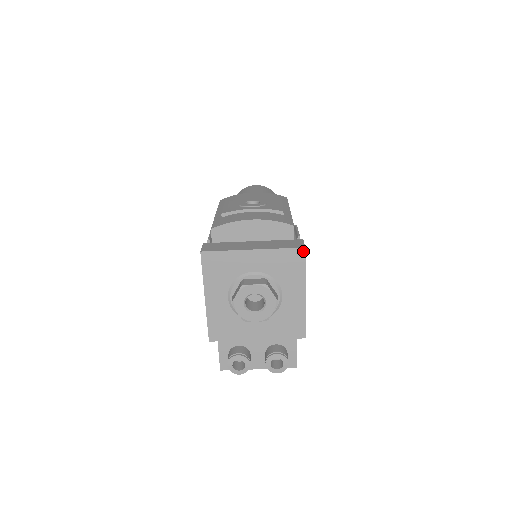
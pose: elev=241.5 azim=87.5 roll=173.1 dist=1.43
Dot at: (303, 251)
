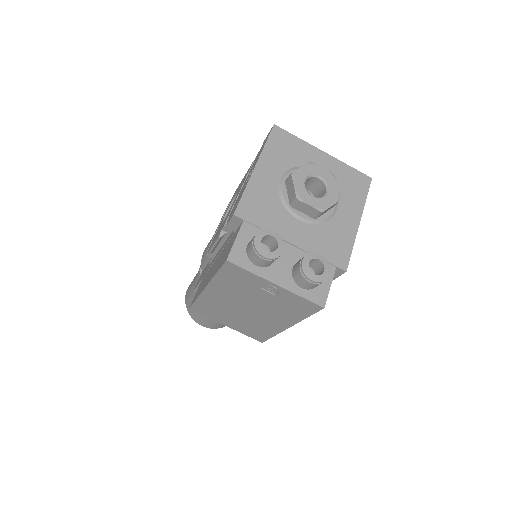
Dot at: (369, 180)
